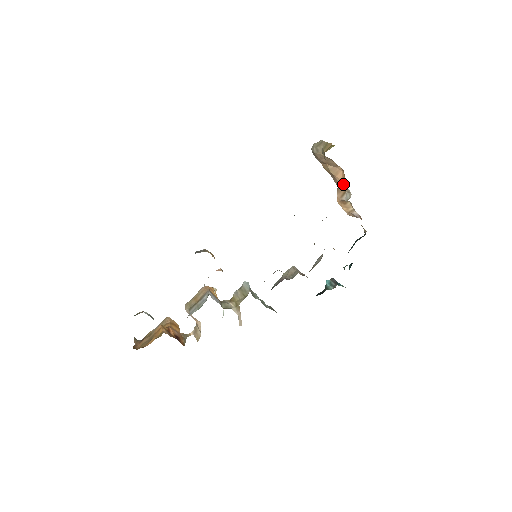
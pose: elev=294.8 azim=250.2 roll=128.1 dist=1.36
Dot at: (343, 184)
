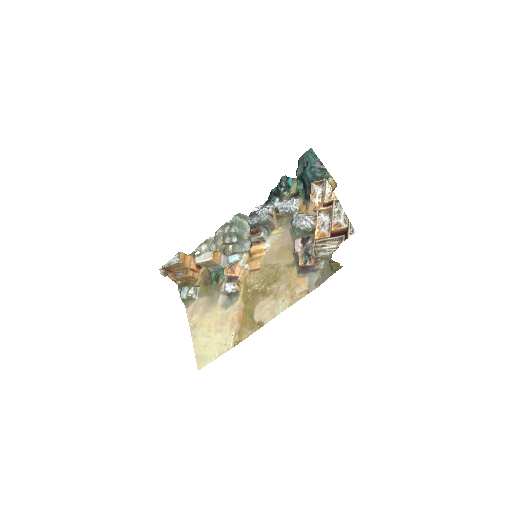
Dot at: occluded
